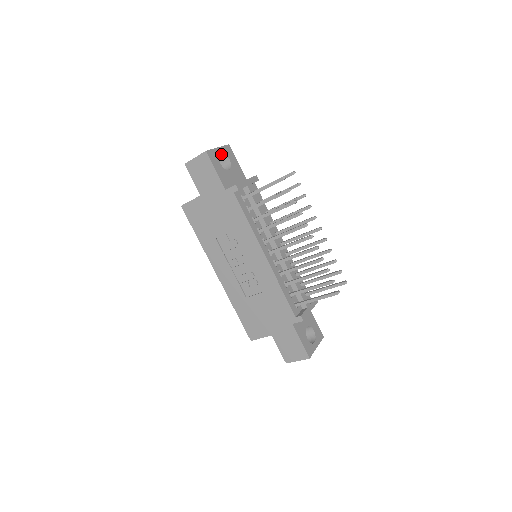
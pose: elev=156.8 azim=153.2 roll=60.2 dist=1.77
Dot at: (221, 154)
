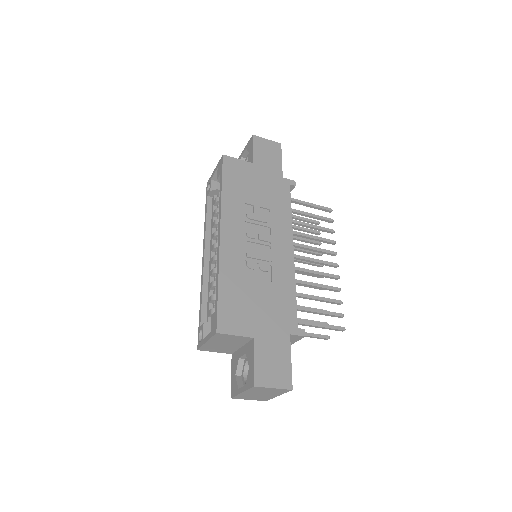
Dot at: occluded
